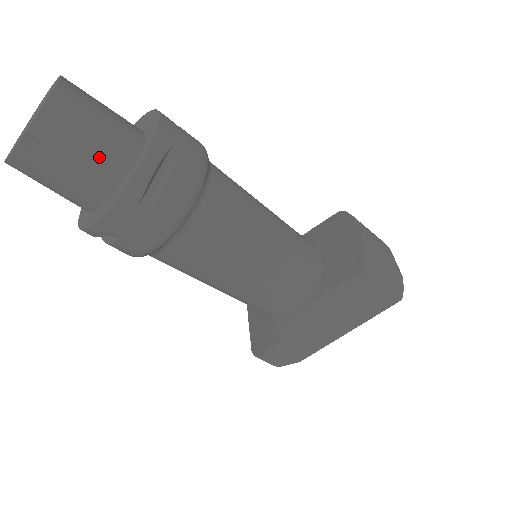
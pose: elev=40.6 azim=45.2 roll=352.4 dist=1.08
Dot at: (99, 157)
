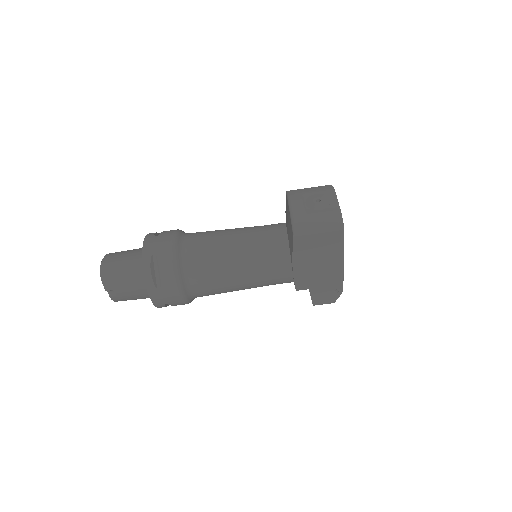
Dot at: (133, 280)
